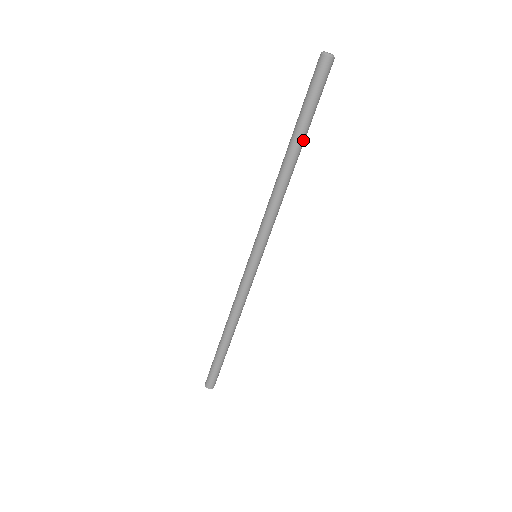
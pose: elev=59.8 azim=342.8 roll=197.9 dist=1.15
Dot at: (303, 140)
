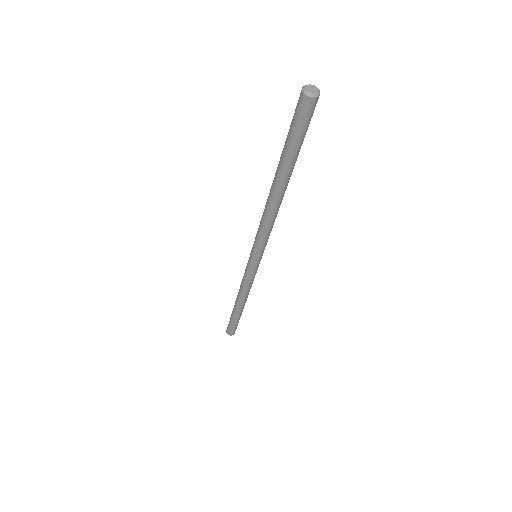
Dot at: (287, 173)
